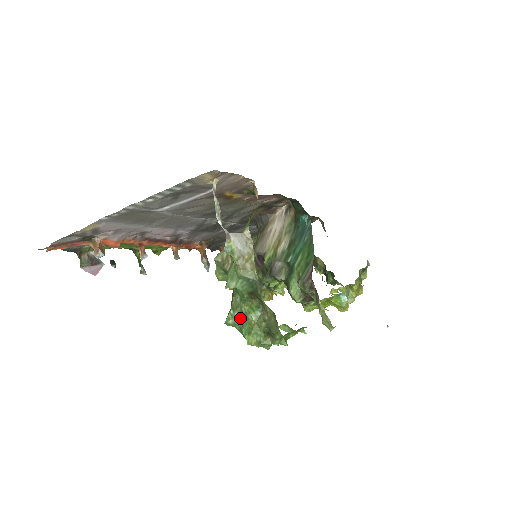
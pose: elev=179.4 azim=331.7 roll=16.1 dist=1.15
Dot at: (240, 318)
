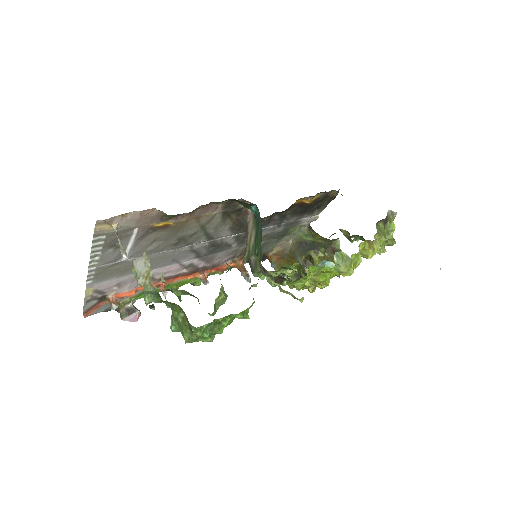
Dot at: (176, 323)
